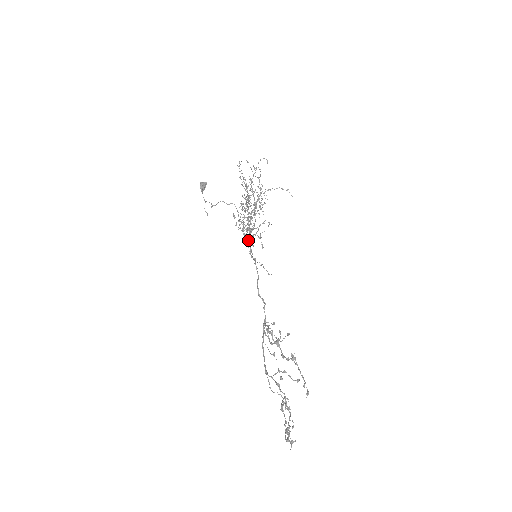
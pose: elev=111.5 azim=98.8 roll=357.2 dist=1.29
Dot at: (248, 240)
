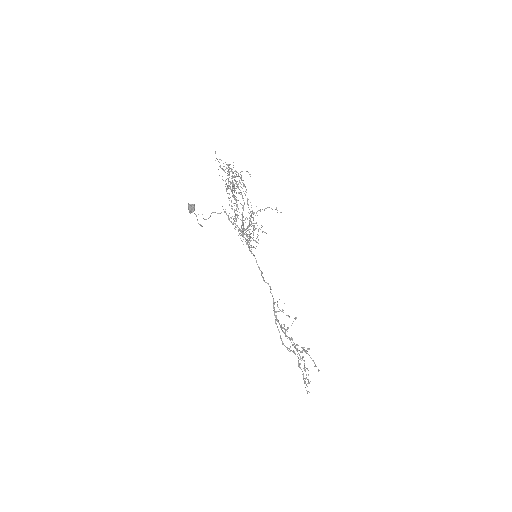
Dot at: (245, 238)
